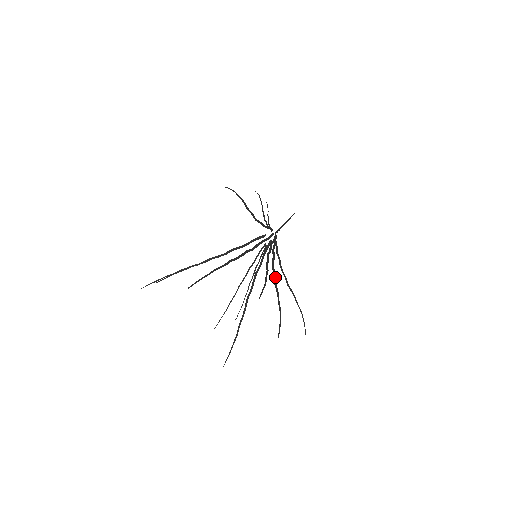
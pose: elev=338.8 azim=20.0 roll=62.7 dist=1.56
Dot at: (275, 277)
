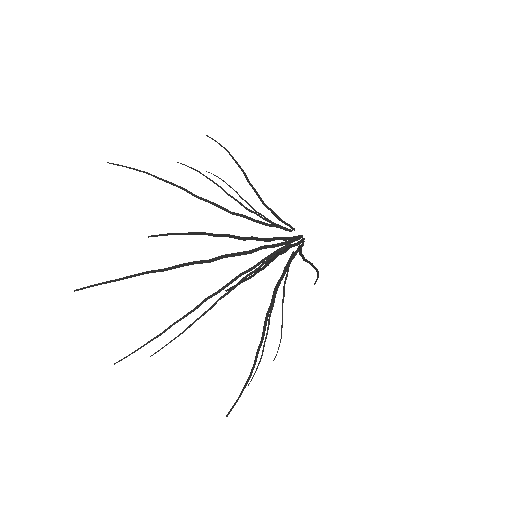
Dot at: (274, 256)
